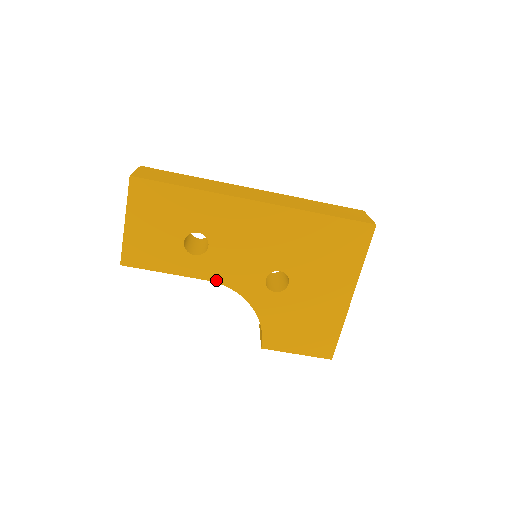
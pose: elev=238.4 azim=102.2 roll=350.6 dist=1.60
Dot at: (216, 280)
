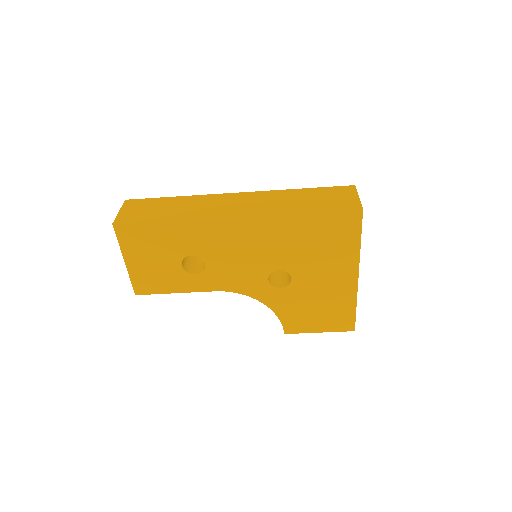
Dot at: (223, 289)
